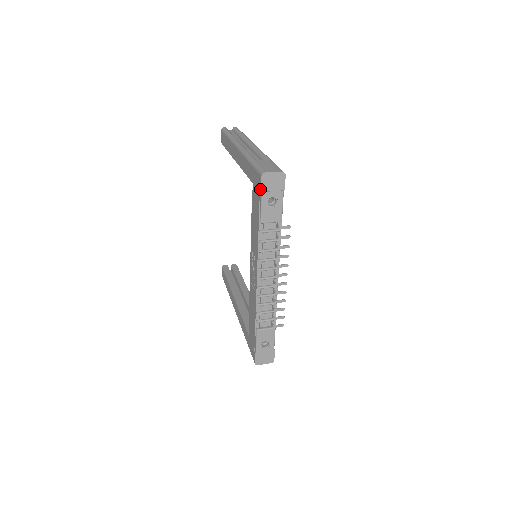
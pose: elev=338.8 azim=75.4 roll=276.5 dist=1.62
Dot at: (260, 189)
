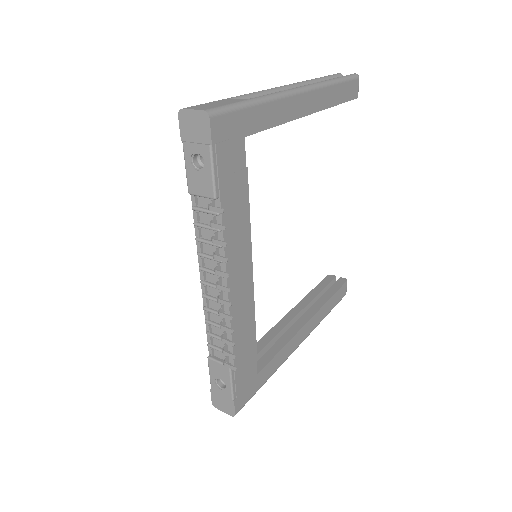
Dot at: (182, 137)
